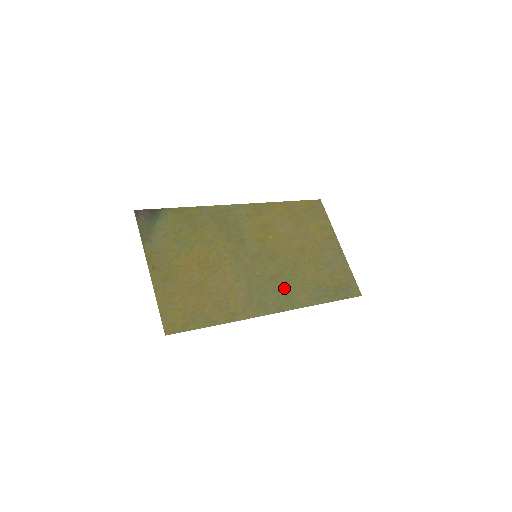
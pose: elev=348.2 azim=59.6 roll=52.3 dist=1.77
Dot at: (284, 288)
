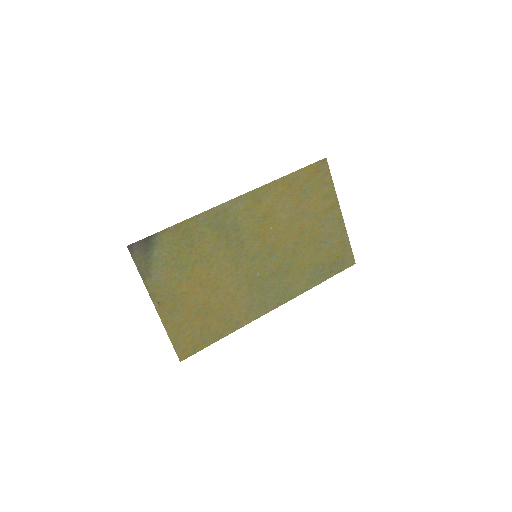
Dot at: (283, 281)
